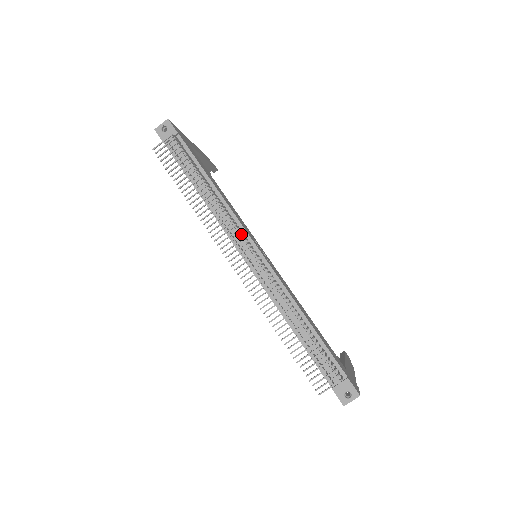
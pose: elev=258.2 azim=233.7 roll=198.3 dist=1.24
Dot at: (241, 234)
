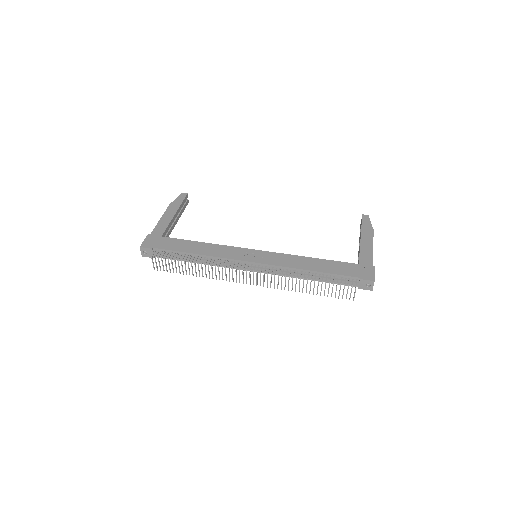
Dot at: (236, 269)
